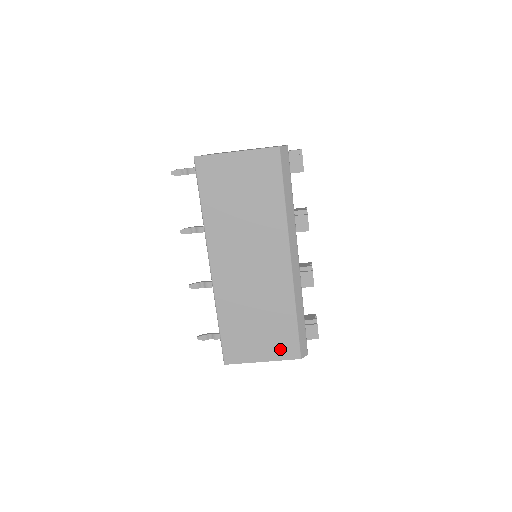
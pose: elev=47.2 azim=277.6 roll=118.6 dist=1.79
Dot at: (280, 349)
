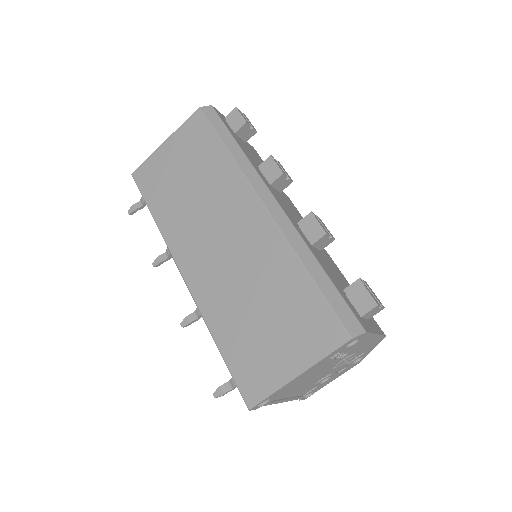
Dot at: (313, 339)
